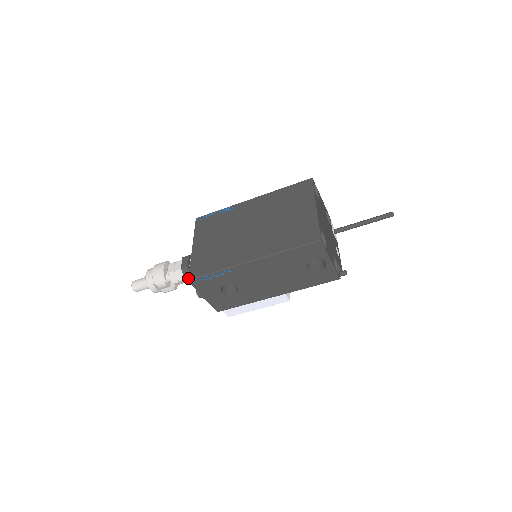
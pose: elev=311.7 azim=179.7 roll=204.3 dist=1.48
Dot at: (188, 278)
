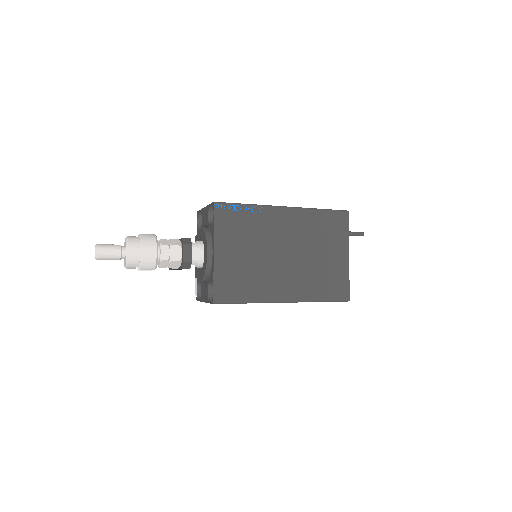
Dot at: (213, 301)
